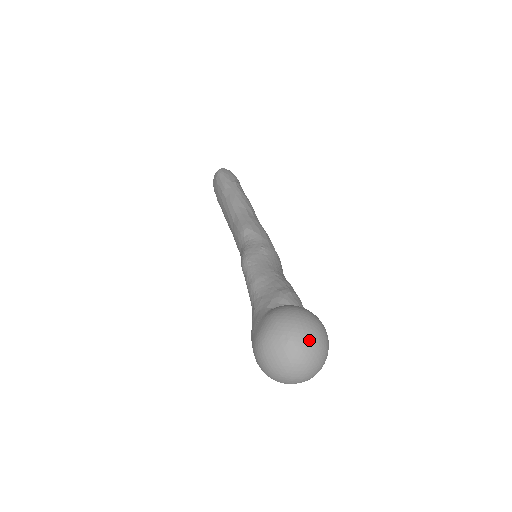
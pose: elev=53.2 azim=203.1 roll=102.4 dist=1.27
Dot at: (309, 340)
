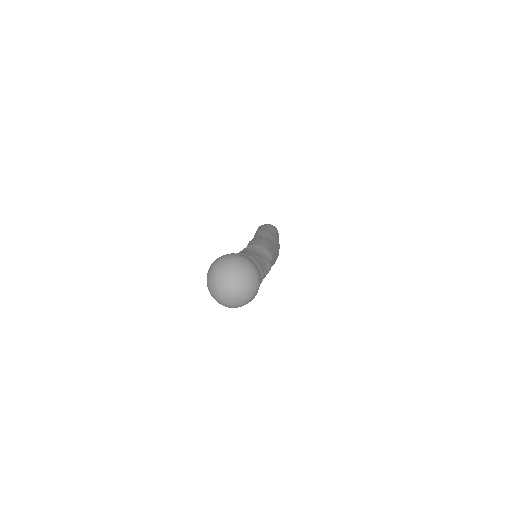
Dot at: (223, 265)
